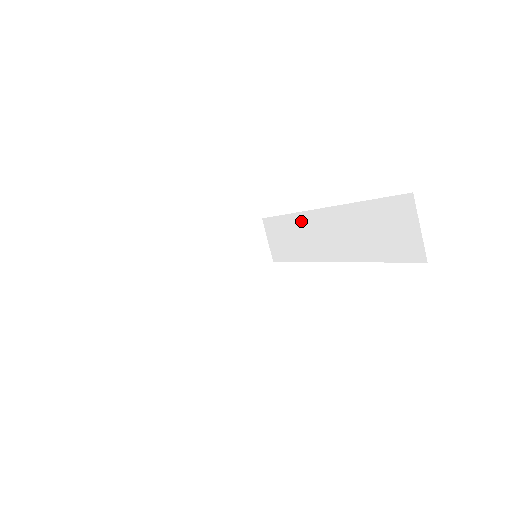
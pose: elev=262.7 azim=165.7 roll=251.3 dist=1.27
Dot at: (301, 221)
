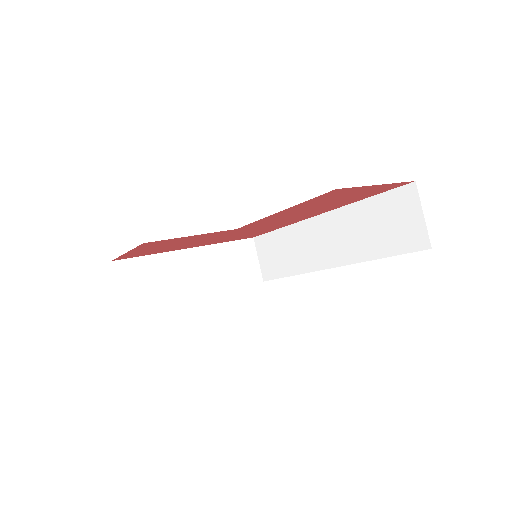
Dot at: (296, 232)
